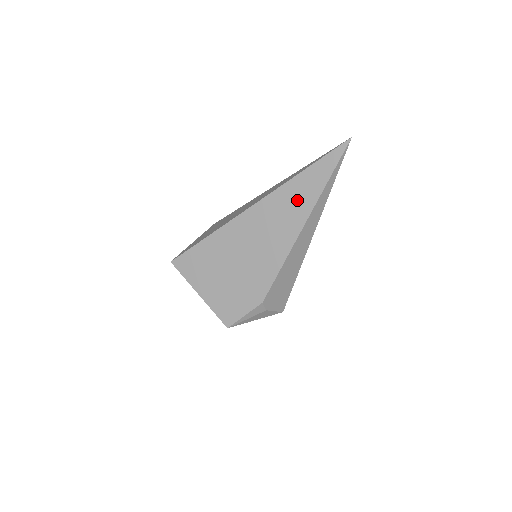
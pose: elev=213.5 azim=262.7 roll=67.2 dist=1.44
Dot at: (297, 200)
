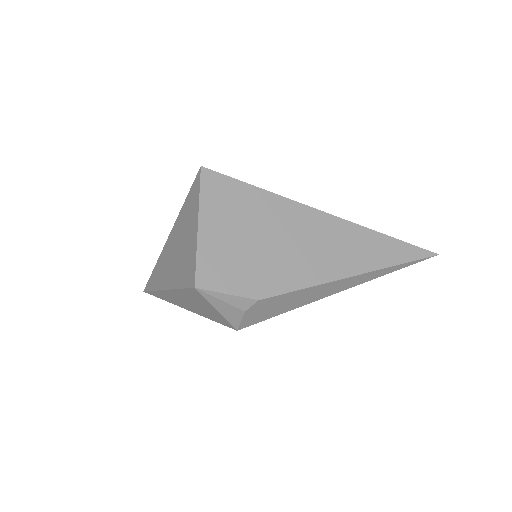
Dot at: (367, 251)
